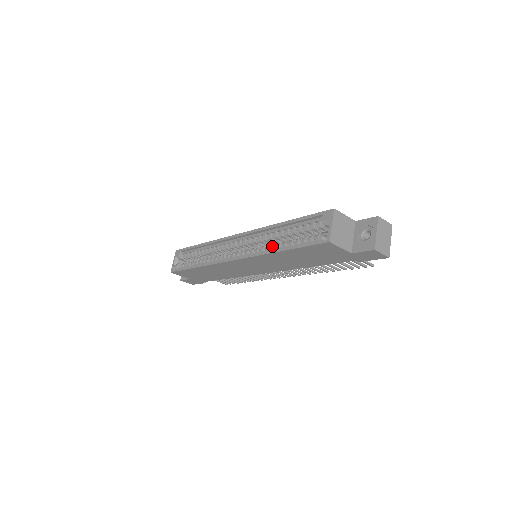
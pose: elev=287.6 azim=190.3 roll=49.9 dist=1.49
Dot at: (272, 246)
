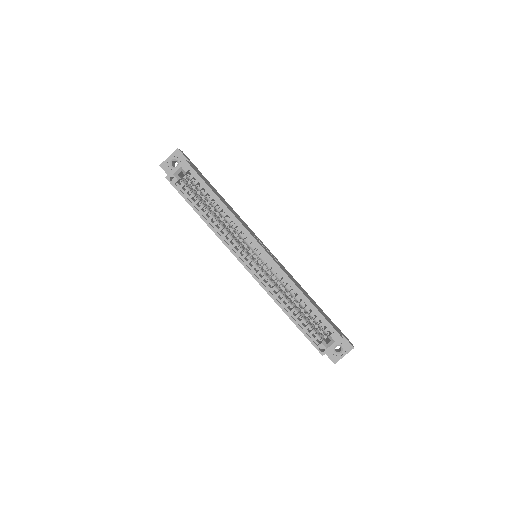
Dot at: (283, 299)
